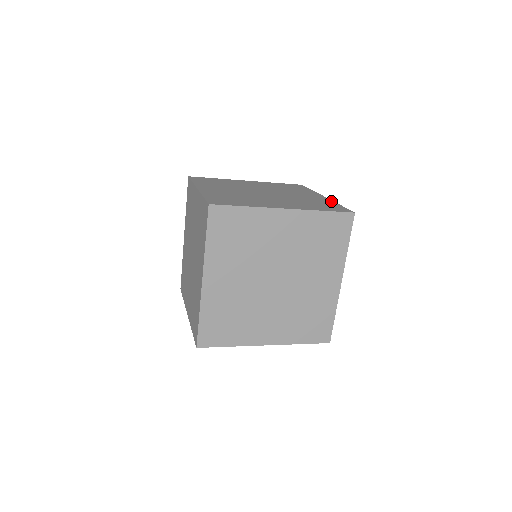
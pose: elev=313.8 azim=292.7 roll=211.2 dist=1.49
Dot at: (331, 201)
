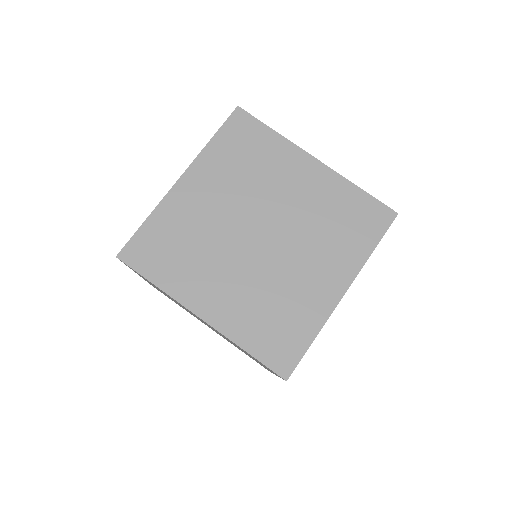
Dot at: (341, 180)
